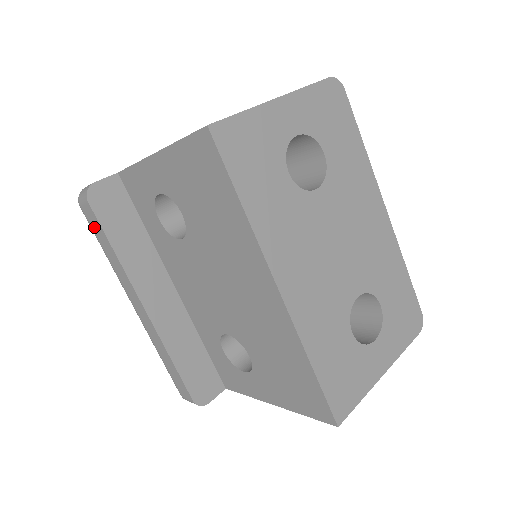
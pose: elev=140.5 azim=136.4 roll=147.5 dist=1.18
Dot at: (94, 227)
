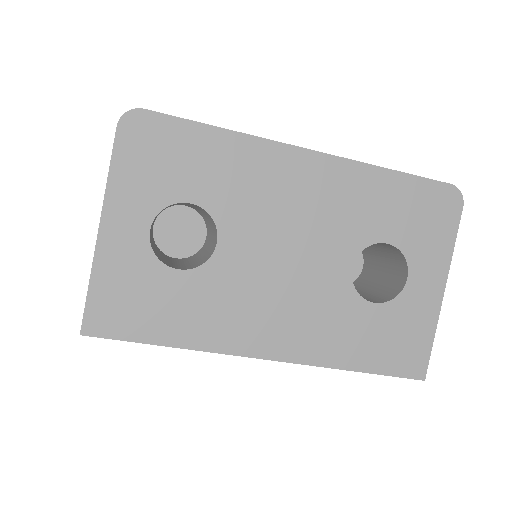
Dot at: occluded
